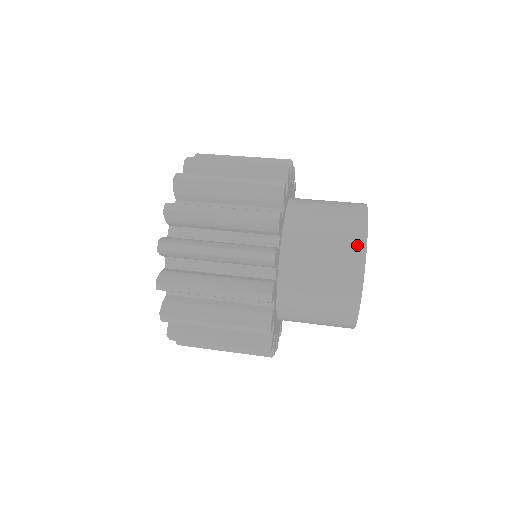
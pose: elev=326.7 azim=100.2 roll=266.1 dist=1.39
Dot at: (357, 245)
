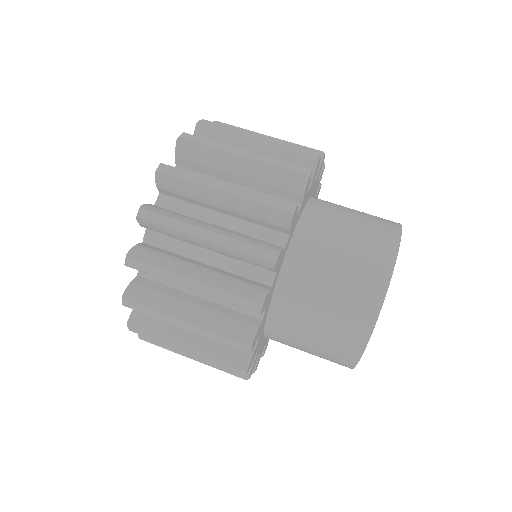
Dot at: (381, 268)
